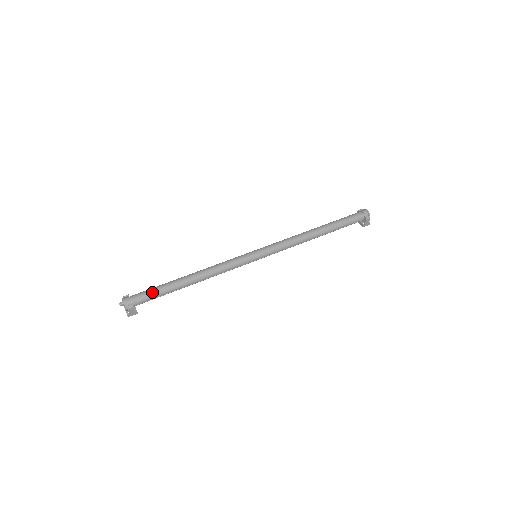
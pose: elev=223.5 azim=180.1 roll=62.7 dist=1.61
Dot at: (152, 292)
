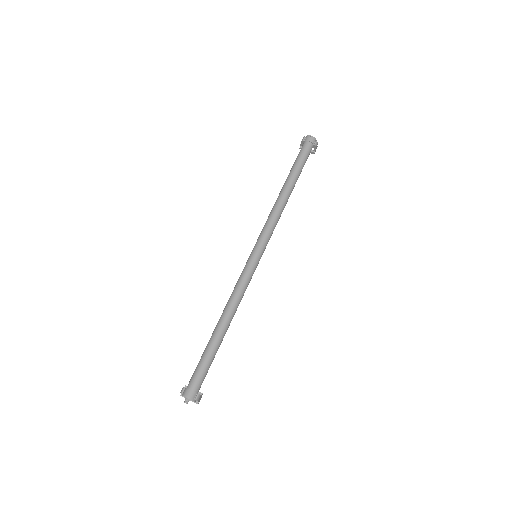
Dot at: (204, 368)
